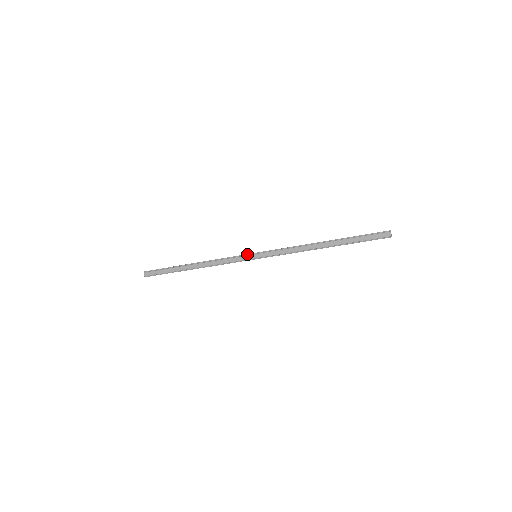
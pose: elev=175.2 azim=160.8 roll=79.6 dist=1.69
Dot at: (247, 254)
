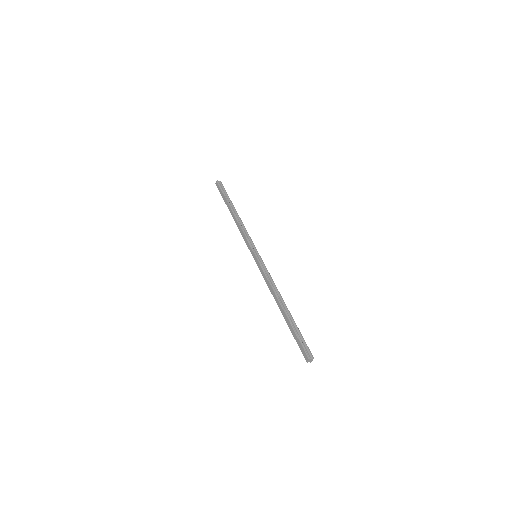
Dot at: (253, 248)
